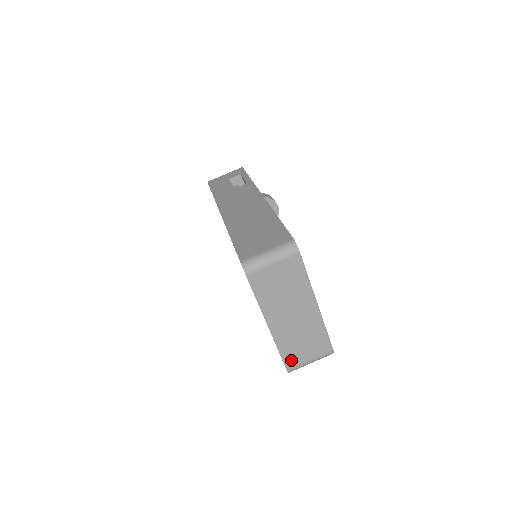
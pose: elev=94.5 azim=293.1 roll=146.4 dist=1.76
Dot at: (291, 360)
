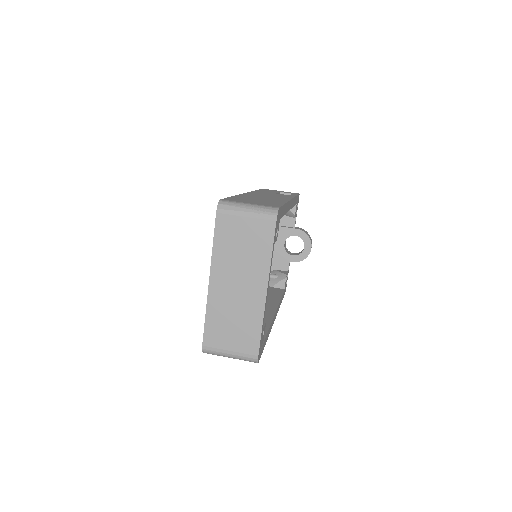
Dot at: (212, 336)
